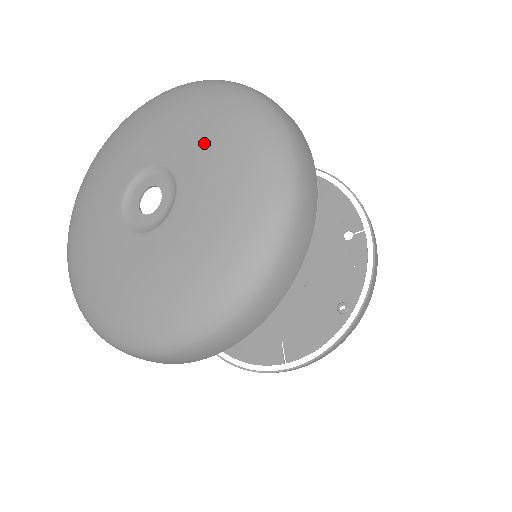
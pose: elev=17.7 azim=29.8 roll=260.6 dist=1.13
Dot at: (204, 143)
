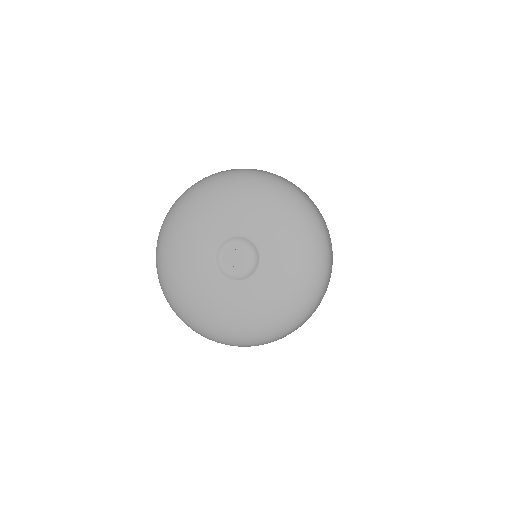
Dot at: (240, 210)
